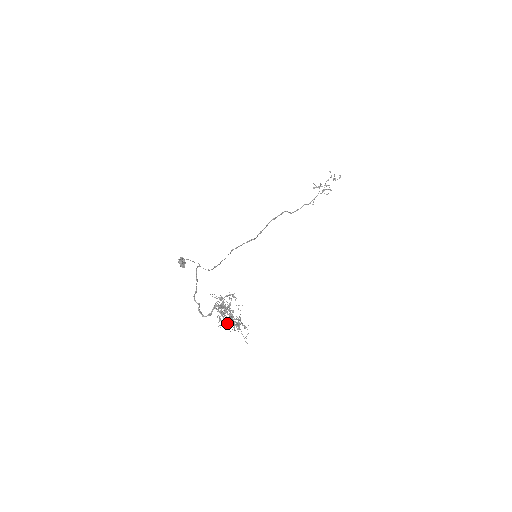
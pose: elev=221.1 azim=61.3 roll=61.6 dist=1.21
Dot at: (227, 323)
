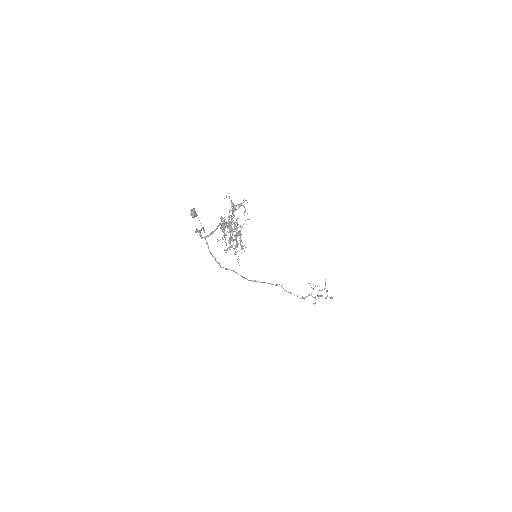
Dot at: occluded
